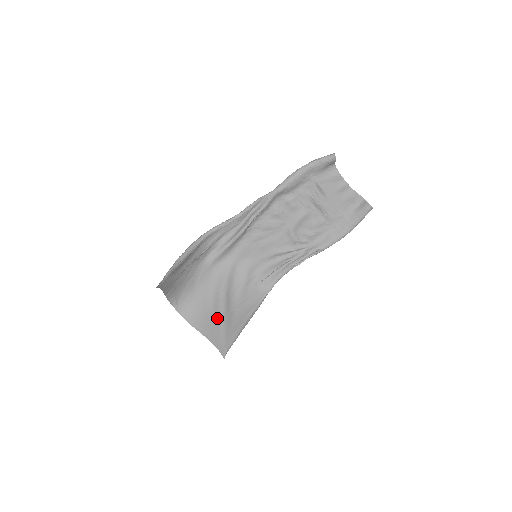
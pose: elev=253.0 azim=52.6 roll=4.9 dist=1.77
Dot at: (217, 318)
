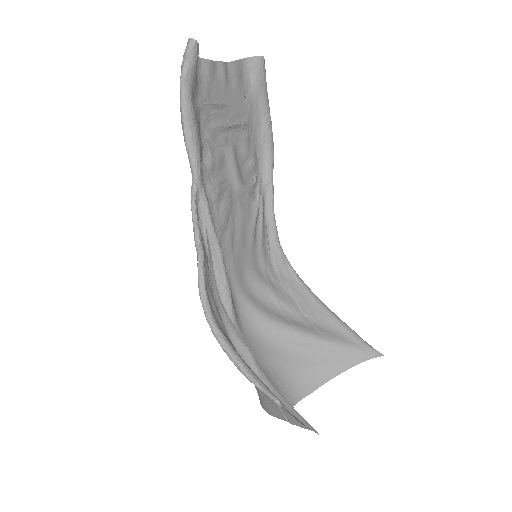
Dot at: (319, 348)
